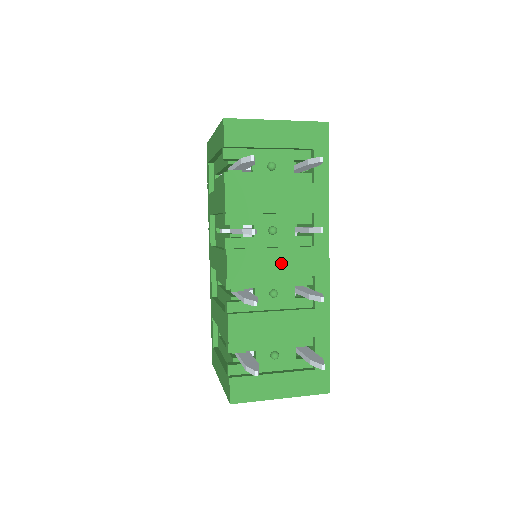
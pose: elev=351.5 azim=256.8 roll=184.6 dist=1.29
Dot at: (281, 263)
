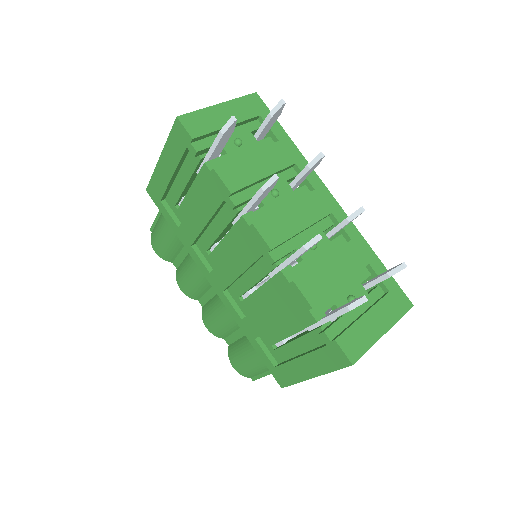
Dot at: (301, 215)
